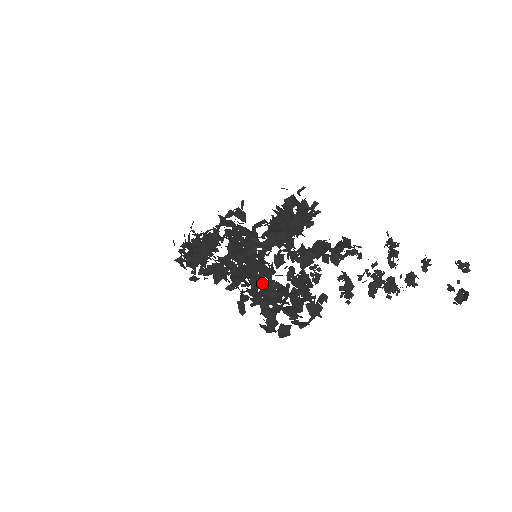
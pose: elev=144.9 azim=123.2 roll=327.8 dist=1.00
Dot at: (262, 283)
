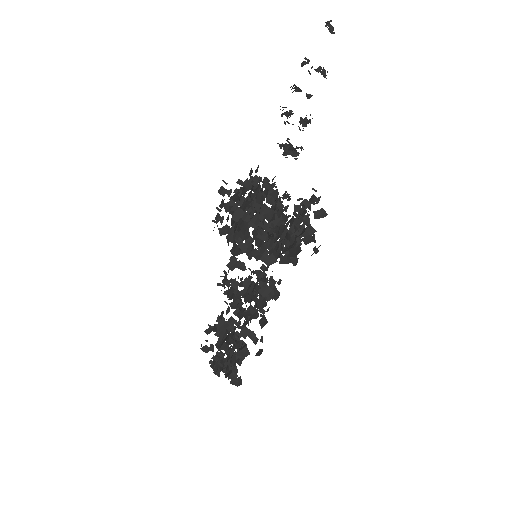
Dot at: (237, 194)
